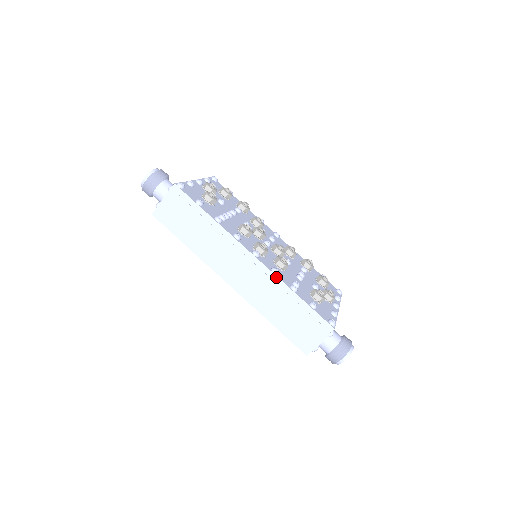
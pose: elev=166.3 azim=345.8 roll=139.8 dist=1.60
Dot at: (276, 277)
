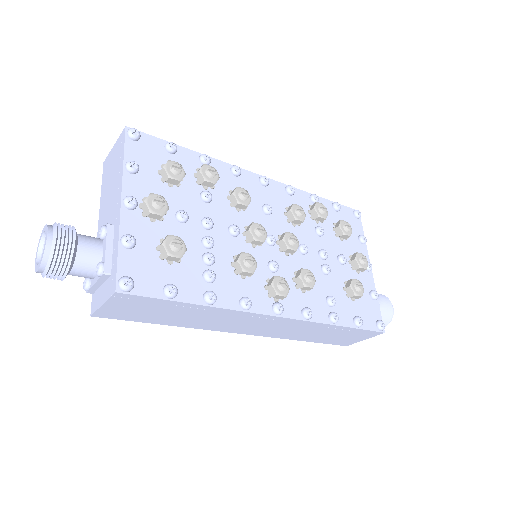
Dot at: (311, 322)
